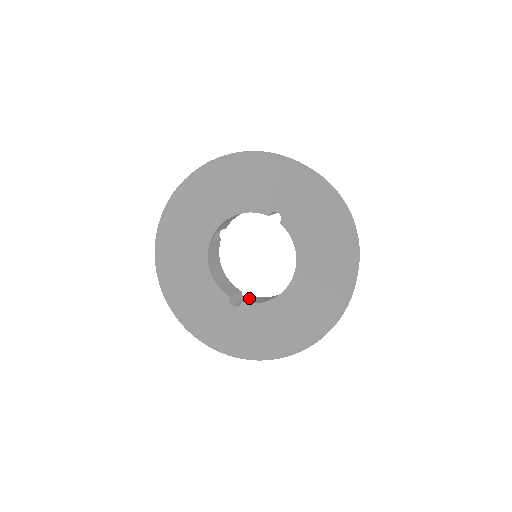
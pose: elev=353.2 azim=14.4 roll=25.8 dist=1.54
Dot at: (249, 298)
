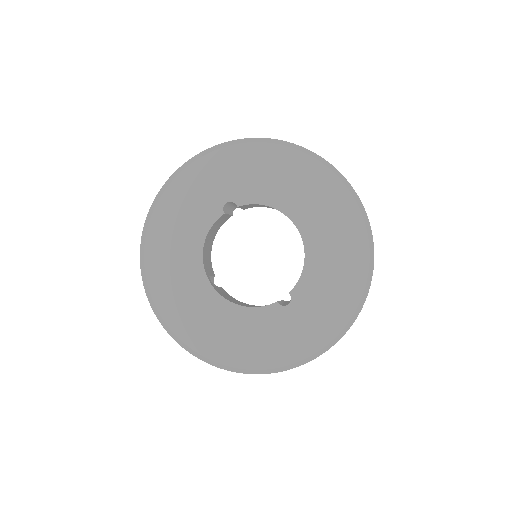
Dot at: occluded
